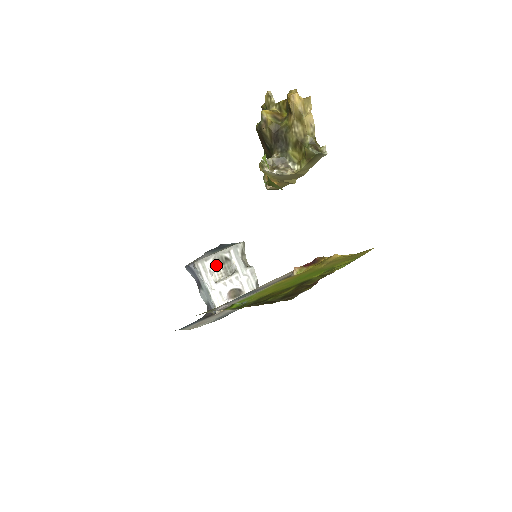
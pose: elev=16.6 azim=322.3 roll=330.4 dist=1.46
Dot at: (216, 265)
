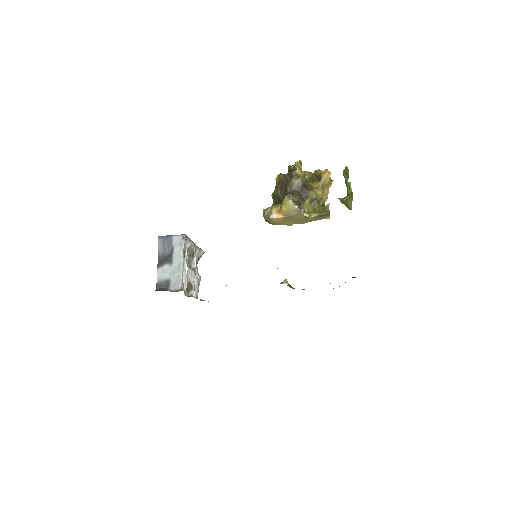
Dot at: occluded
